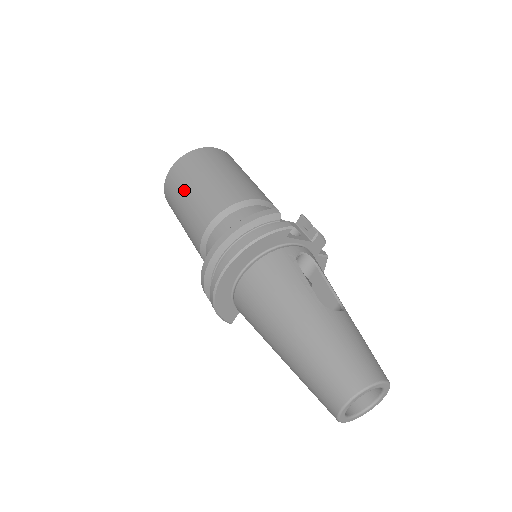
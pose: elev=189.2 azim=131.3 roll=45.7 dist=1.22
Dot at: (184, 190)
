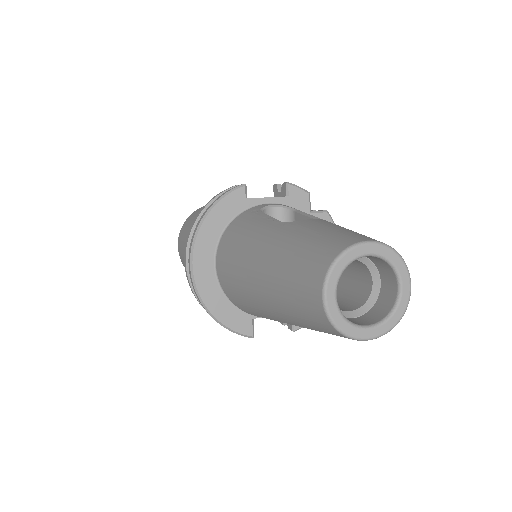
Dot at: (183, 244)
